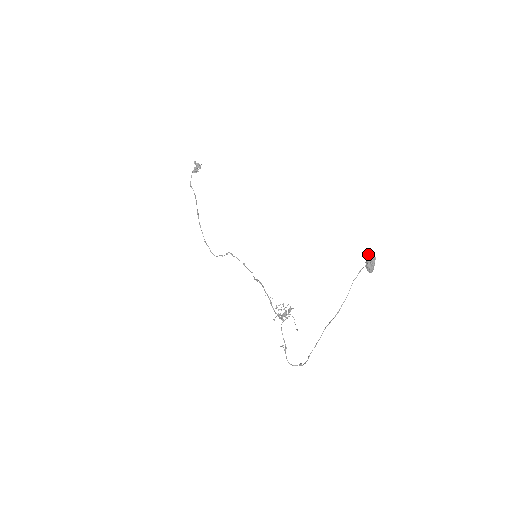
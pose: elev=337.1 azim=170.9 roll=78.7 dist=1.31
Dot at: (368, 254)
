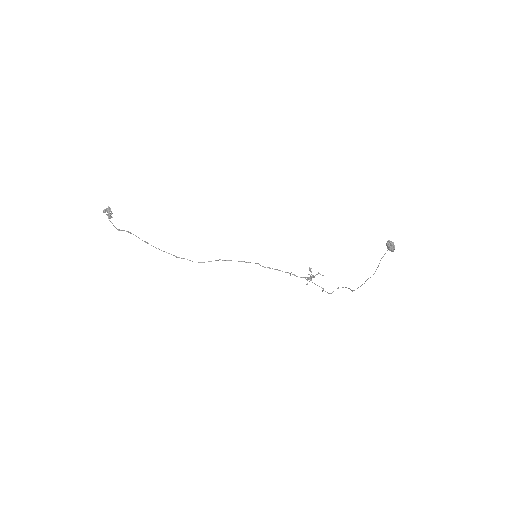
Dot at: (388, 244)
